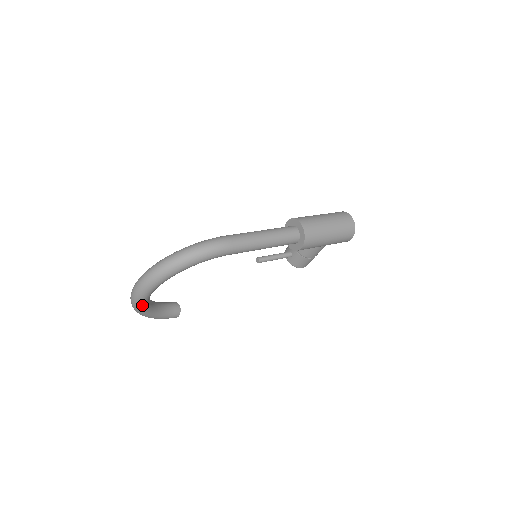
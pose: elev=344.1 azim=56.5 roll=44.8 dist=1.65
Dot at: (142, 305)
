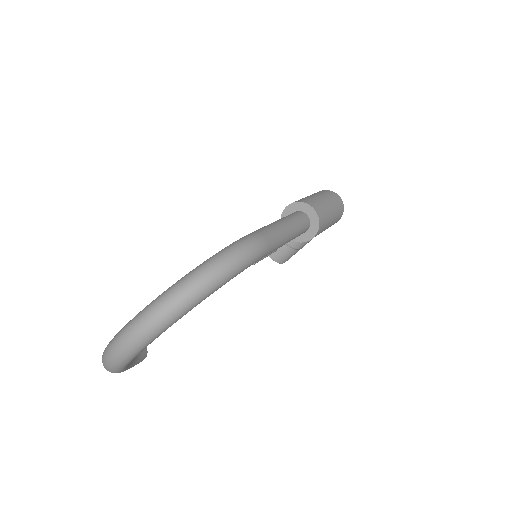
Dot at: (133, 358)
